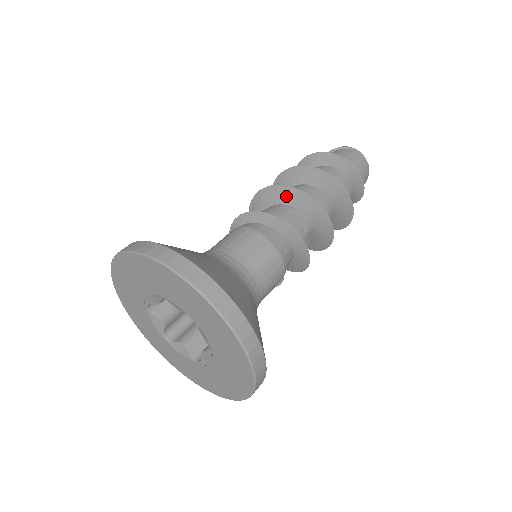
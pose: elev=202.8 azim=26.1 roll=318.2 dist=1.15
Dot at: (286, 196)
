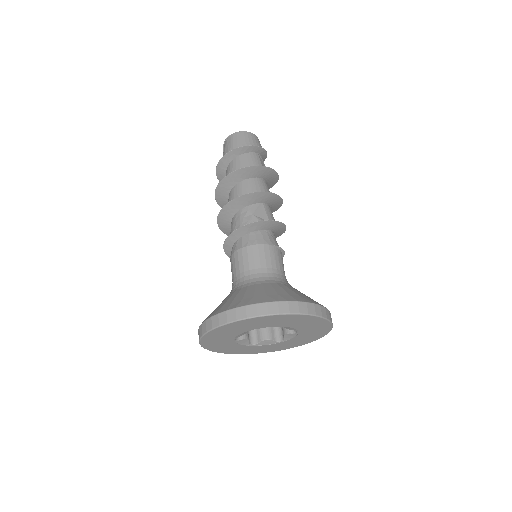
Dot at: (225, 218)
